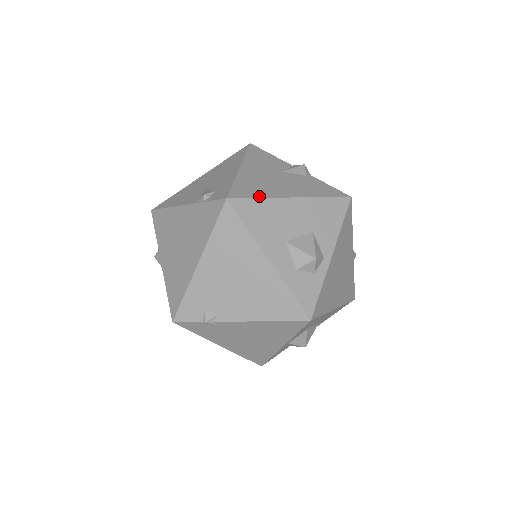
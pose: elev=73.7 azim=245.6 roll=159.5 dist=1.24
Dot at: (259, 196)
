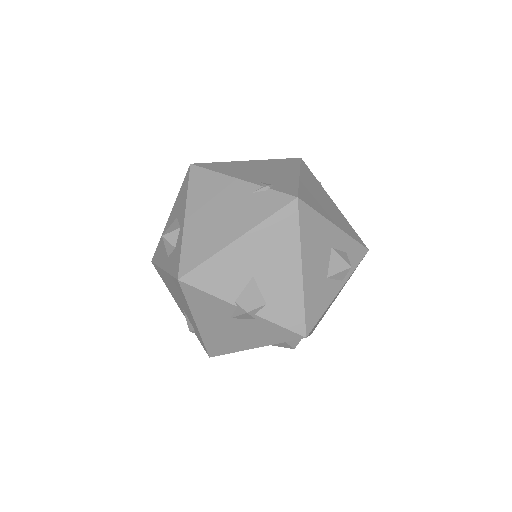
Dot at: (228, 352)
